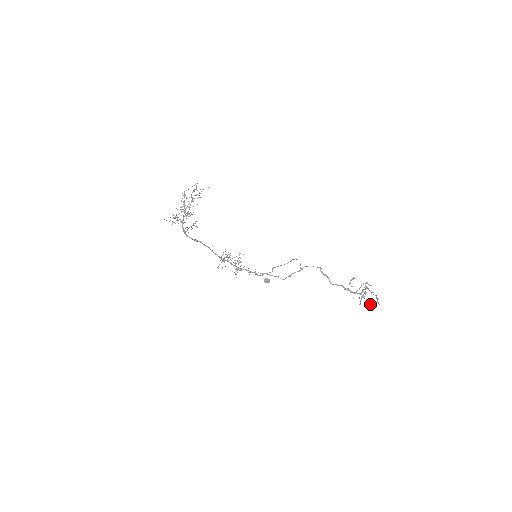
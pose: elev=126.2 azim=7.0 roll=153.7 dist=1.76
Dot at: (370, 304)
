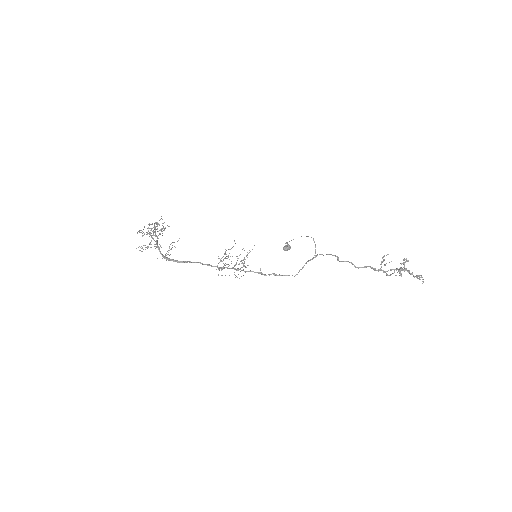
Dot at: occluded
